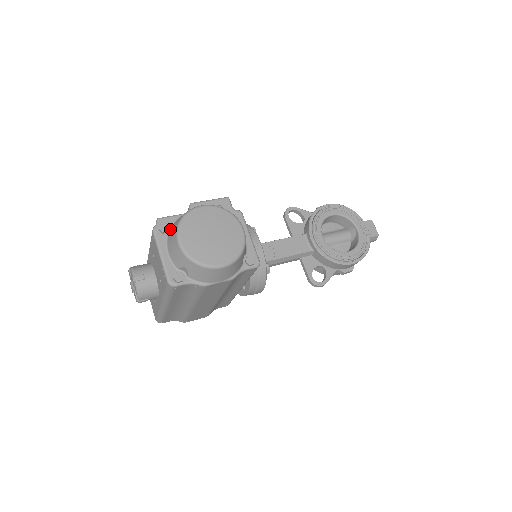
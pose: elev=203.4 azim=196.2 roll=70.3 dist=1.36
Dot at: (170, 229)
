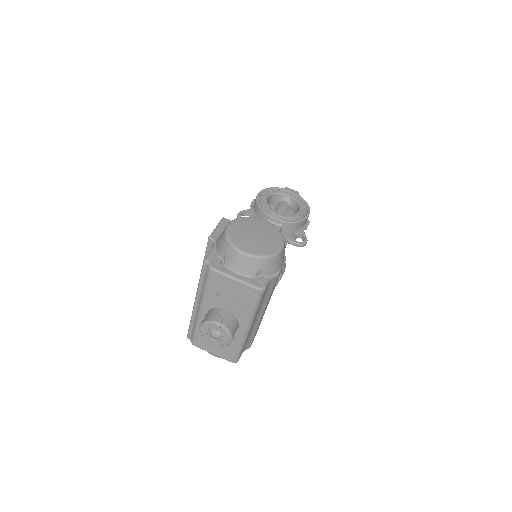
Dot at: (219, 260)
